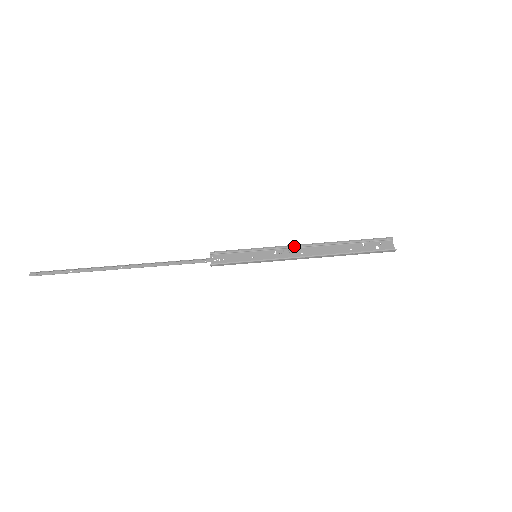
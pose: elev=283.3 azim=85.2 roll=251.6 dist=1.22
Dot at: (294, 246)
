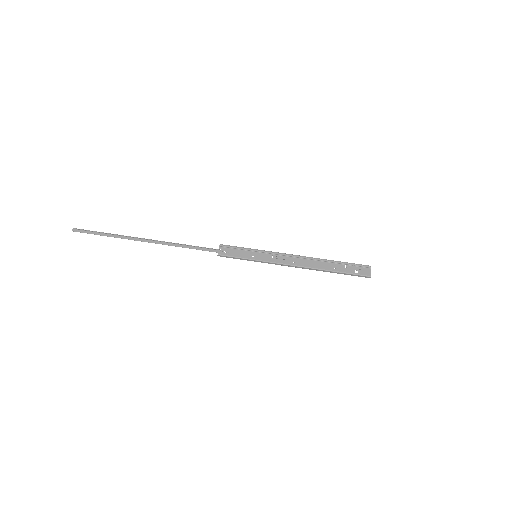
Dot at: (289, 255)
